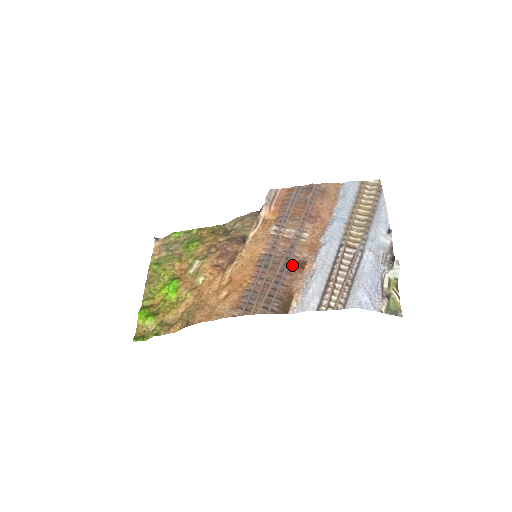
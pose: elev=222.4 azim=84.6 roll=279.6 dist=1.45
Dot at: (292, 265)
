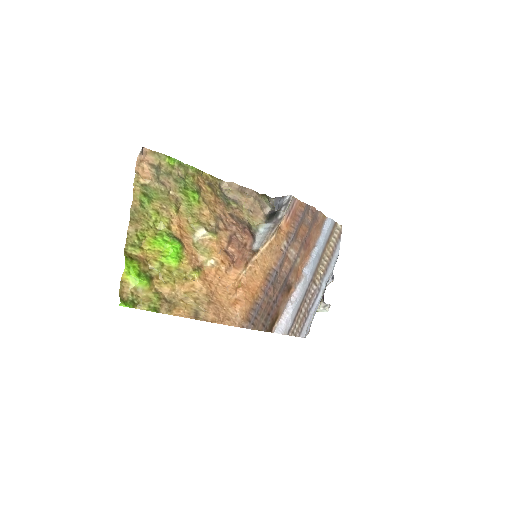
Dot at: (285, 287)
